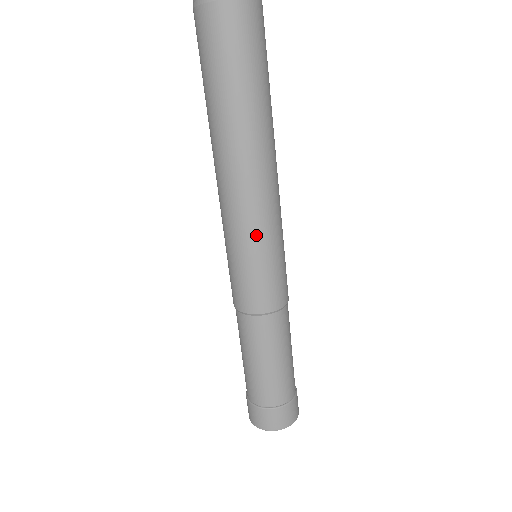
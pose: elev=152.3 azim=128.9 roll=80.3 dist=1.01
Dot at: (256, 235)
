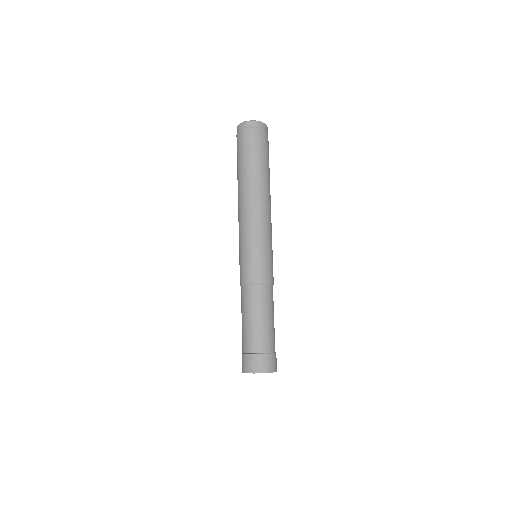
Dot at: (245, 236)
